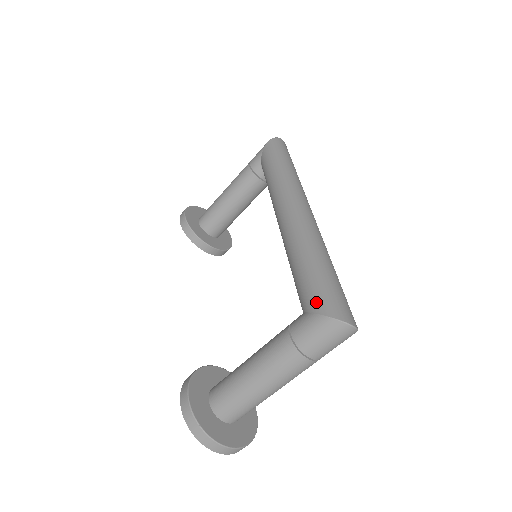
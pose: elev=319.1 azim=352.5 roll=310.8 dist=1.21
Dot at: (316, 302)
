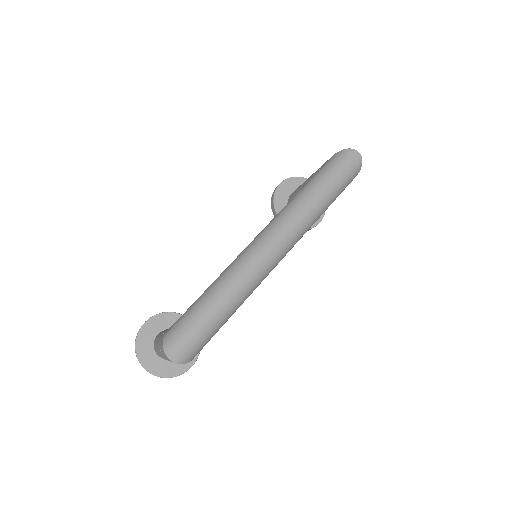
Dot at: (174, 325)
